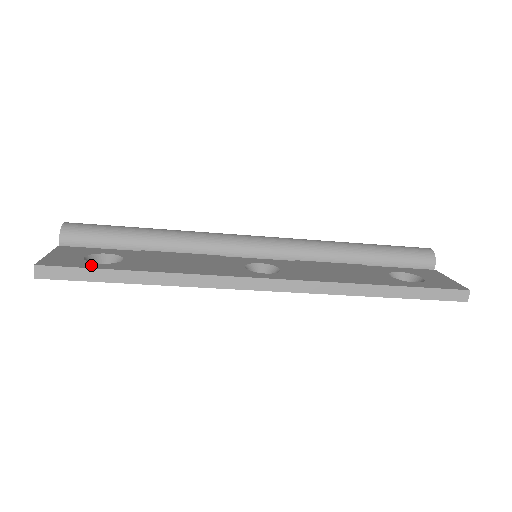
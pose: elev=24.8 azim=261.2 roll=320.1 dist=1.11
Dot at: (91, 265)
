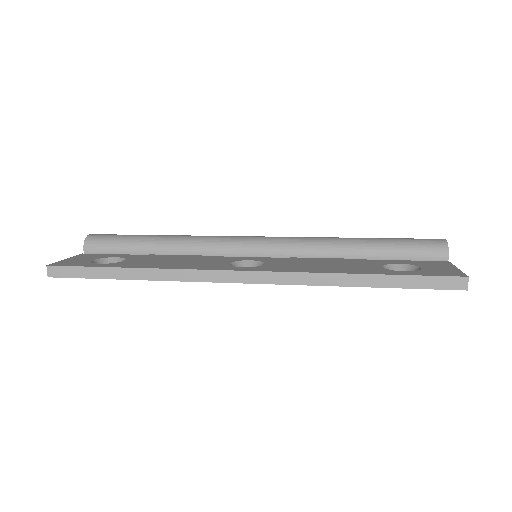
Dot at: (91, 265)
